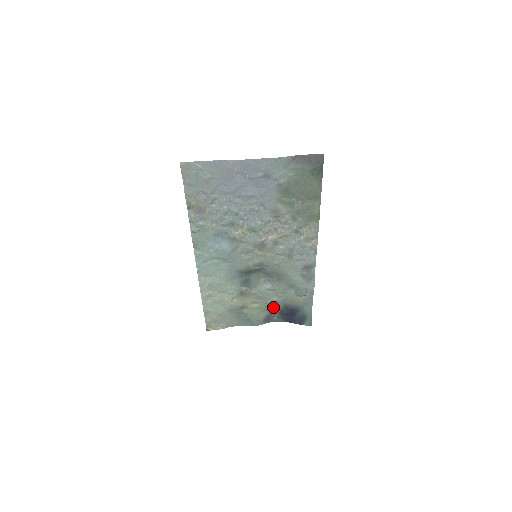
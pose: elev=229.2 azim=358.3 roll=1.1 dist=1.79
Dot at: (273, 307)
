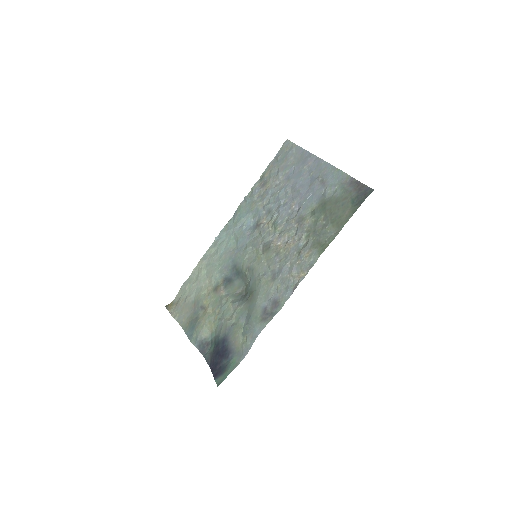
Dot at: (218, 332)
